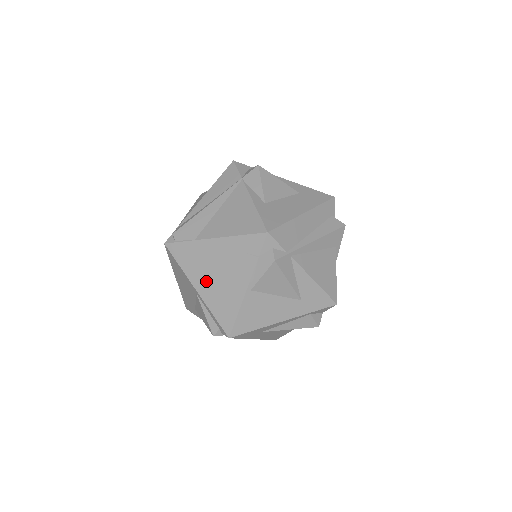
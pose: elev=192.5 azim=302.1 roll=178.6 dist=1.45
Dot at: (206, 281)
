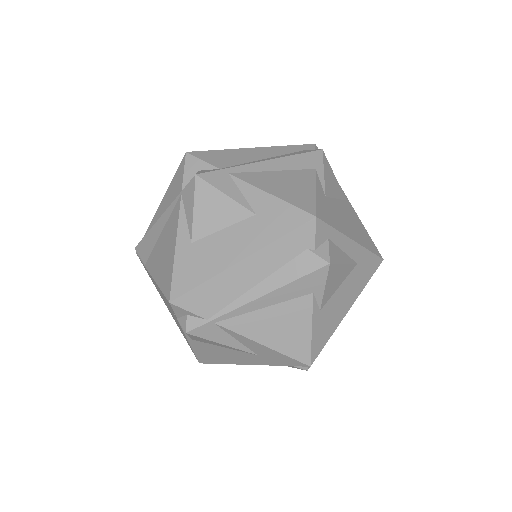
Dot at: occluded
